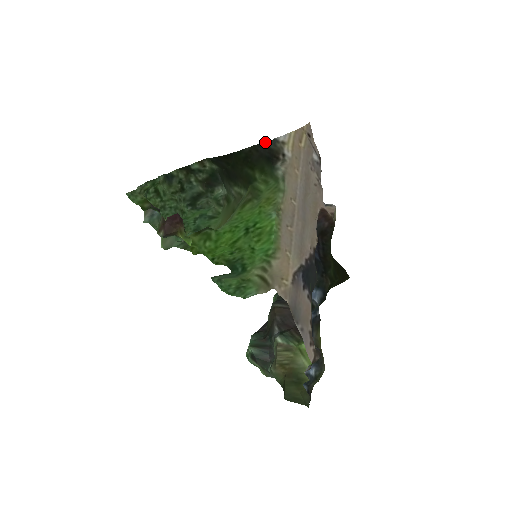
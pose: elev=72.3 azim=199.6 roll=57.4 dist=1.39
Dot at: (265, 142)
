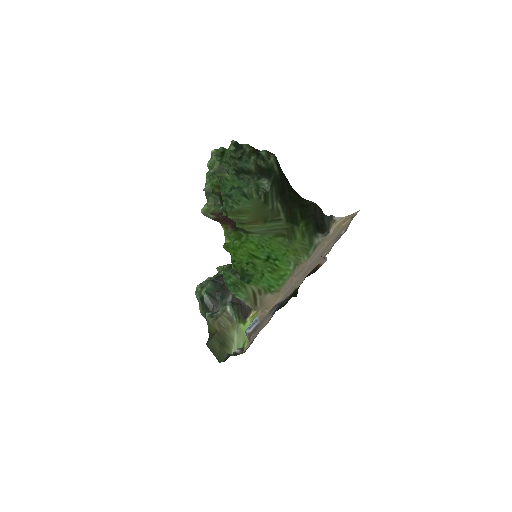
Dot at: occluded
